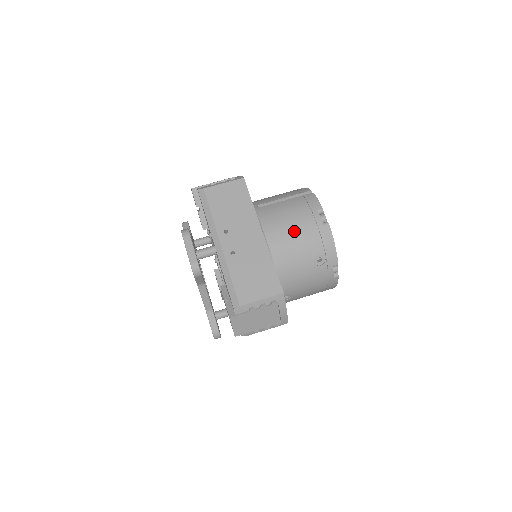
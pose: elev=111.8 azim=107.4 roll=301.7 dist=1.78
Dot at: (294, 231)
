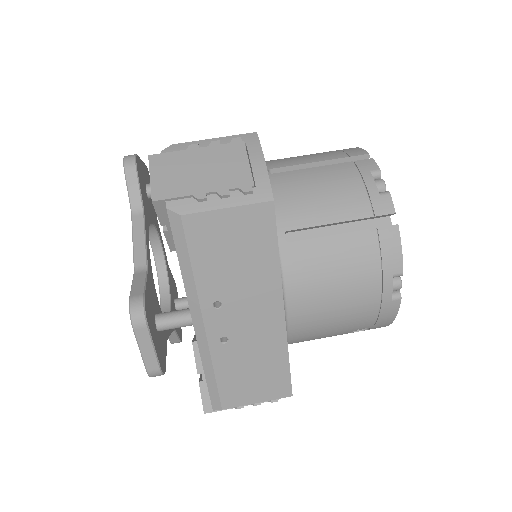
Dot at: (339, 307)
